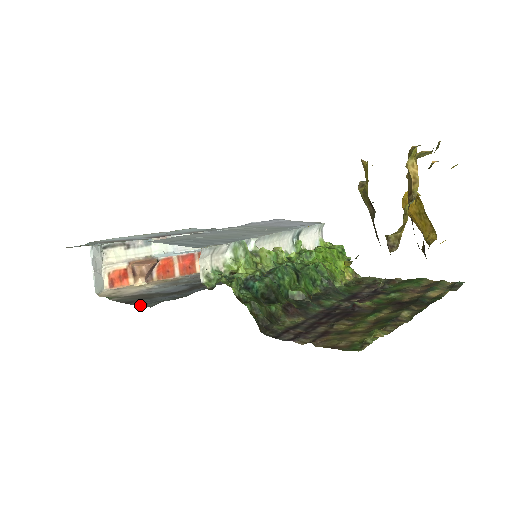
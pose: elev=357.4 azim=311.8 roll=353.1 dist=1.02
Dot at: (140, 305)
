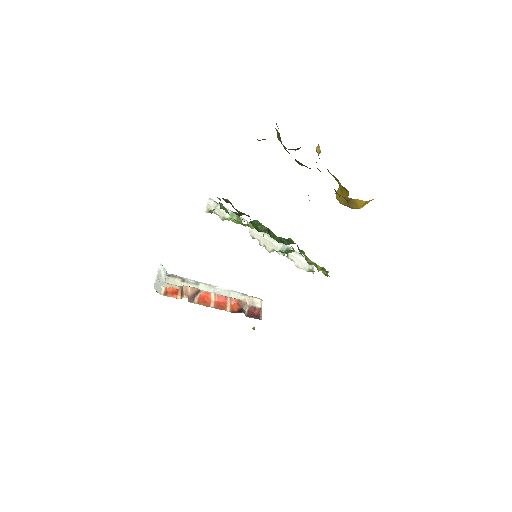
Dot at: occluded
